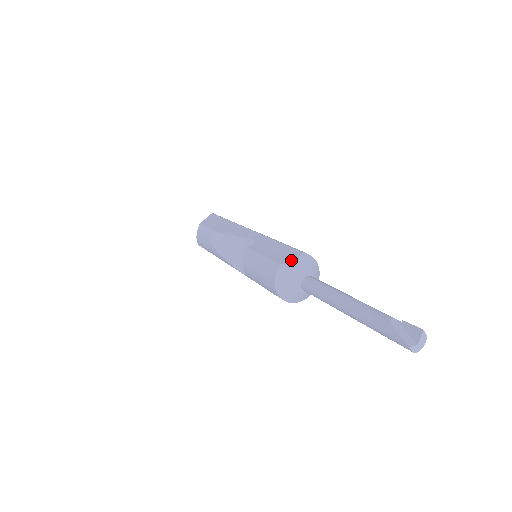
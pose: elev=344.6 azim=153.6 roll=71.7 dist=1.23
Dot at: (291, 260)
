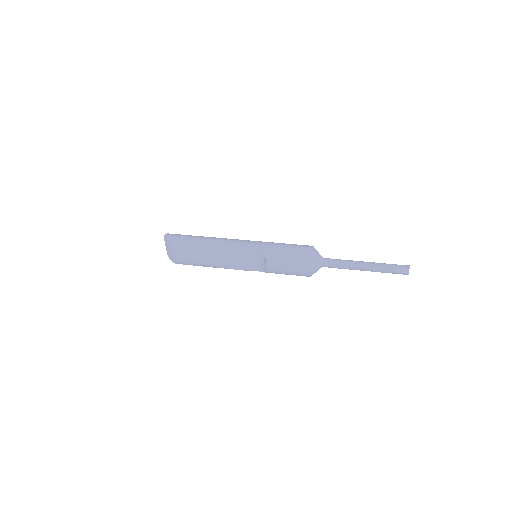
Dot at: (313, 260)
